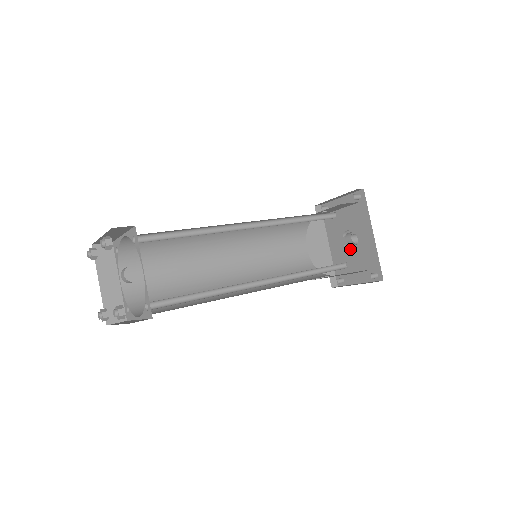
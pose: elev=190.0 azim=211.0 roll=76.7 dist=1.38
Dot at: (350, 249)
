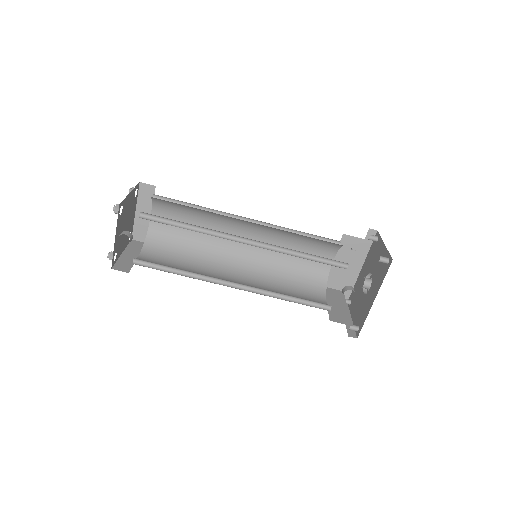
Dot at: occluded
